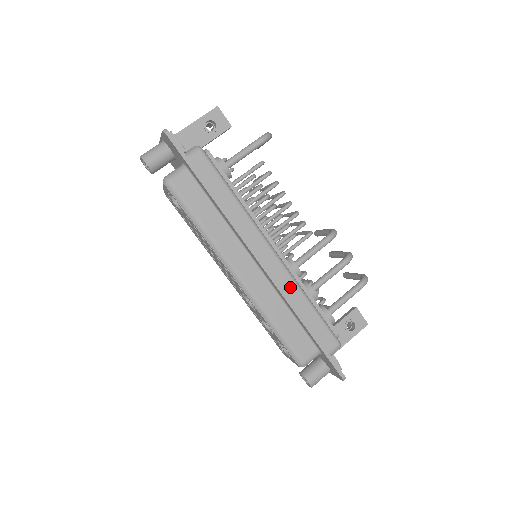
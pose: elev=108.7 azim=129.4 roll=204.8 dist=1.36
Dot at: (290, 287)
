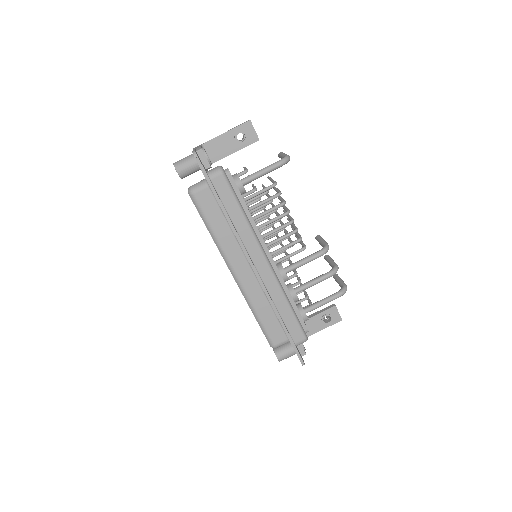
Dot at: (275, 291)
